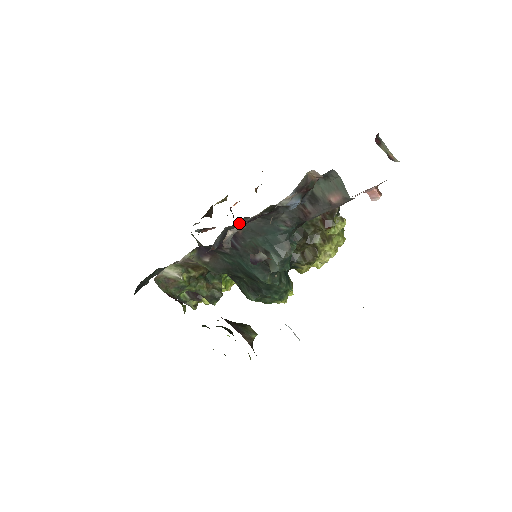
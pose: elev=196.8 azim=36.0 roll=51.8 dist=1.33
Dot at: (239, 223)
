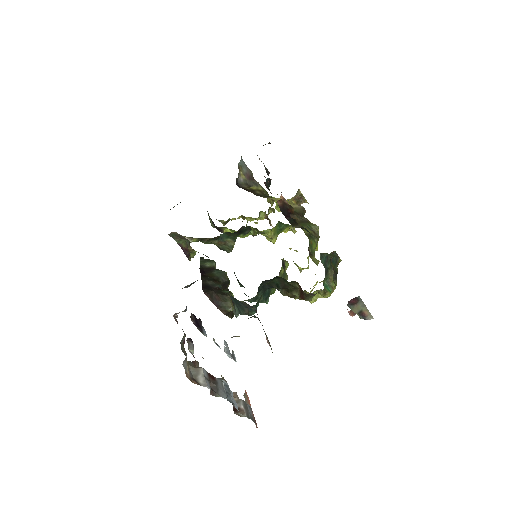
Dot at: occluded
